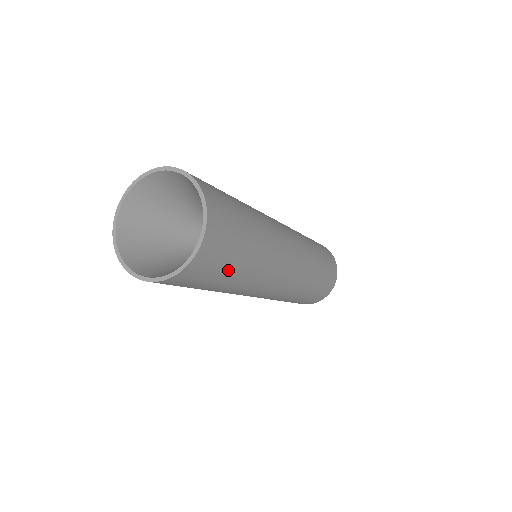
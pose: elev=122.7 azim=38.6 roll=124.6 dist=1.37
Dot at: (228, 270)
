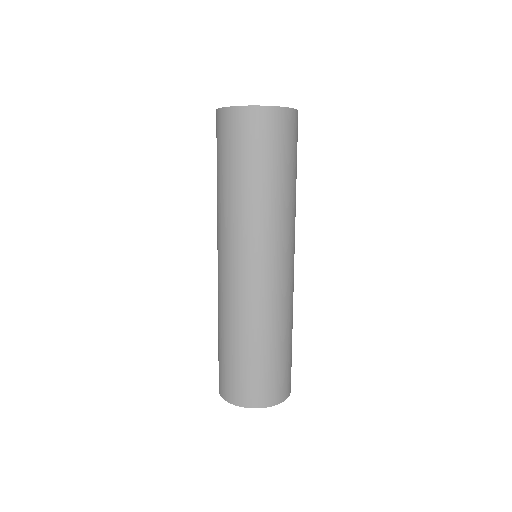
Dot at: occluded
